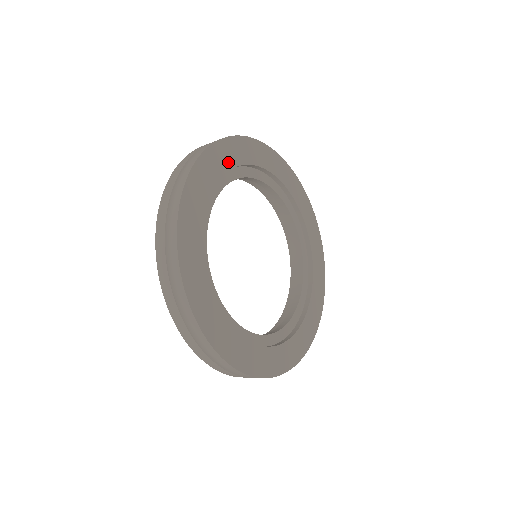
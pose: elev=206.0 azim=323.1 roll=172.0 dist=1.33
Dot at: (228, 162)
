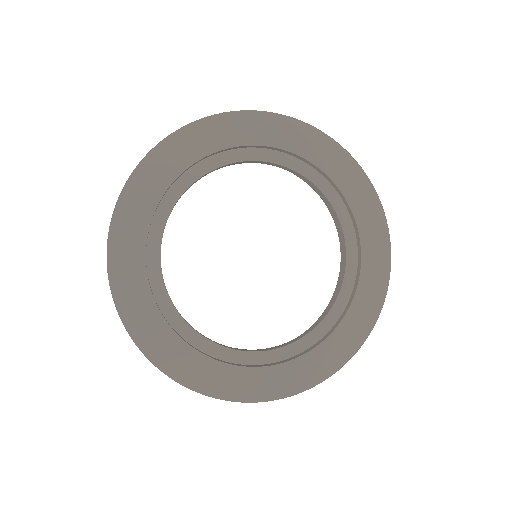
Dot at: (161, 181)
